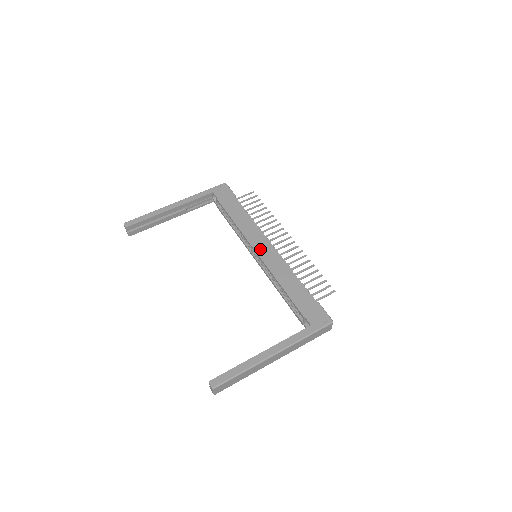
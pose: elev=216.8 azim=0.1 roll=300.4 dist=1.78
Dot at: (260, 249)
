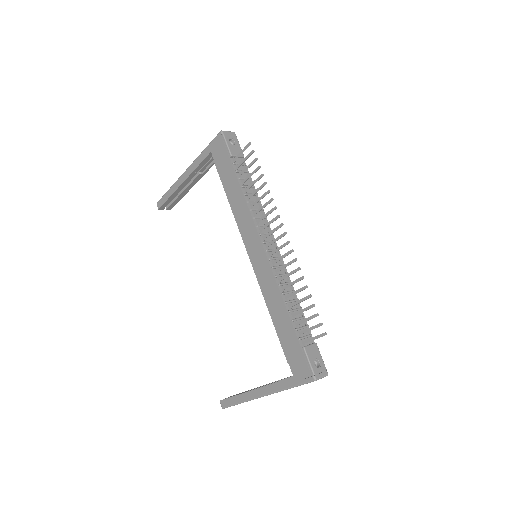
Dot at: (252, 254)
